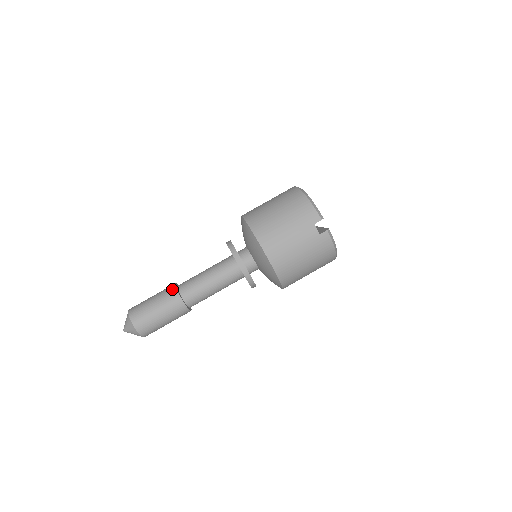
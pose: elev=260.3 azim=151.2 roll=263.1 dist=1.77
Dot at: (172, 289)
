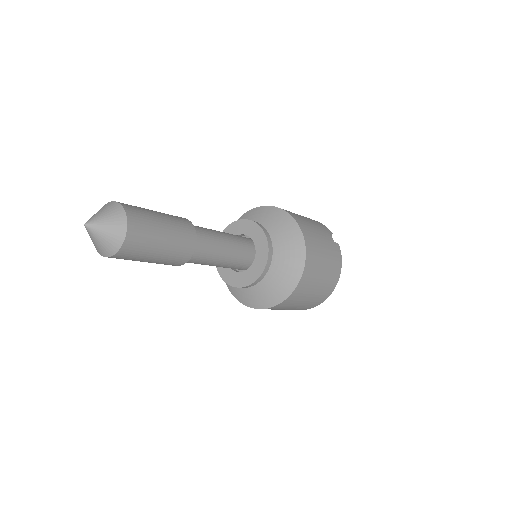
Dot at: occluded
